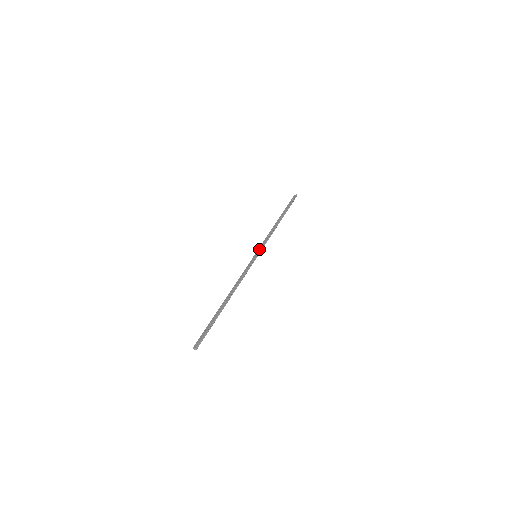
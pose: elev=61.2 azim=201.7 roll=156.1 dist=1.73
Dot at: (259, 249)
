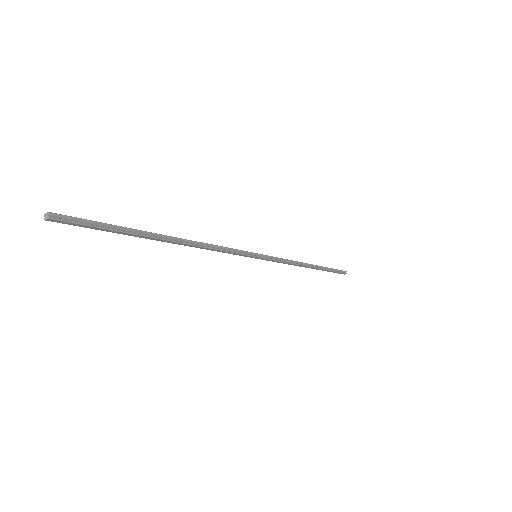
Dot at: (265, 255)
